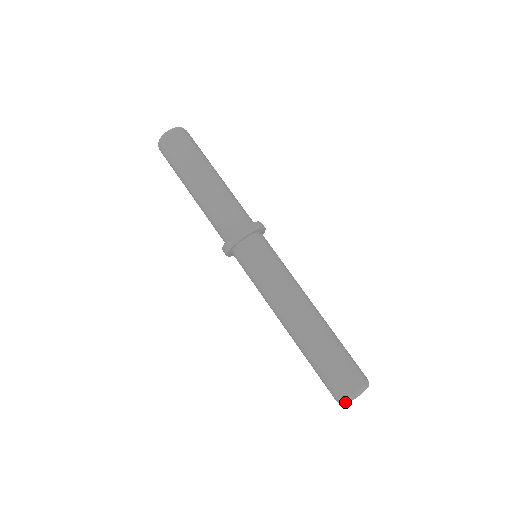
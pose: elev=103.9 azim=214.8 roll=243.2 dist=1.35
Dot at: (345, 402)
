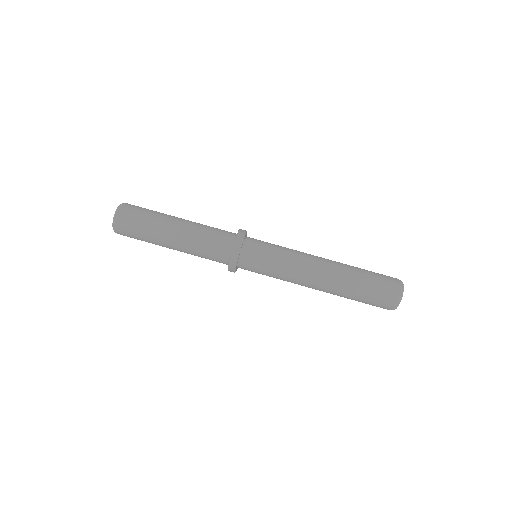
Dot at: occluded
